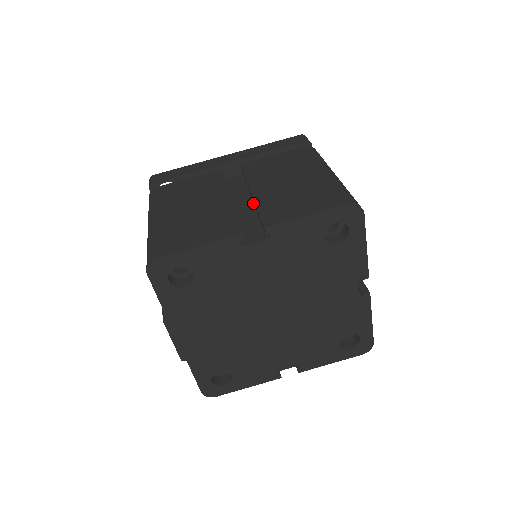
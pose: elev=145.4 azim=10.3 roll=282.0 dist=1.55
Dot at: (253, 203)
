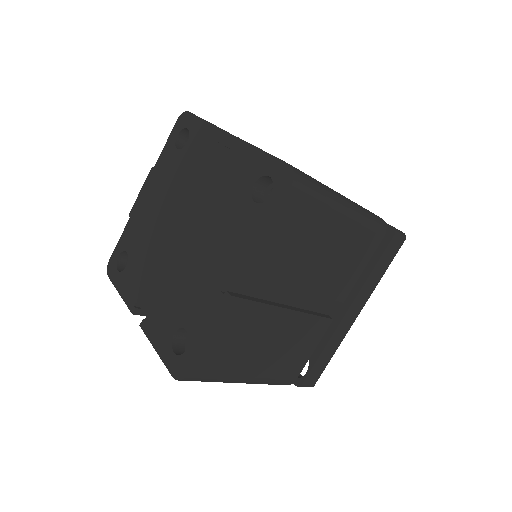
Dot at: occluded
